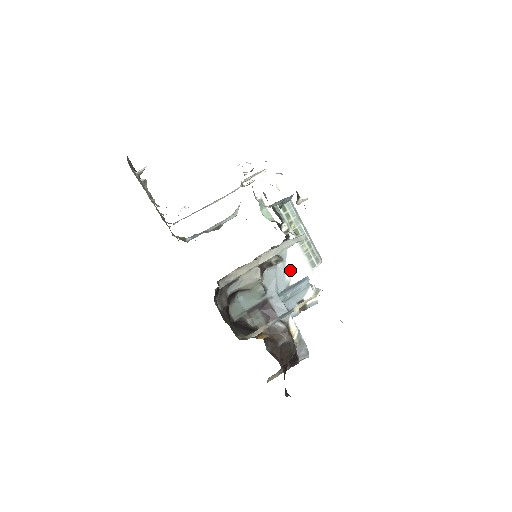
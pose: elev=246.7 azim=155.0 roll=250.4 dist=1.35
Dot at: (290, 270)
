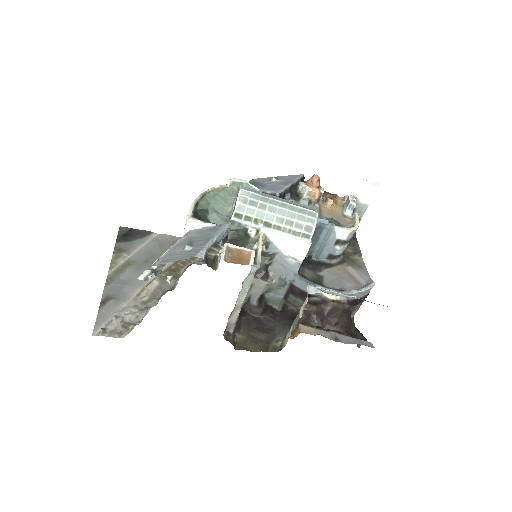
Dot at: (290, 254)
